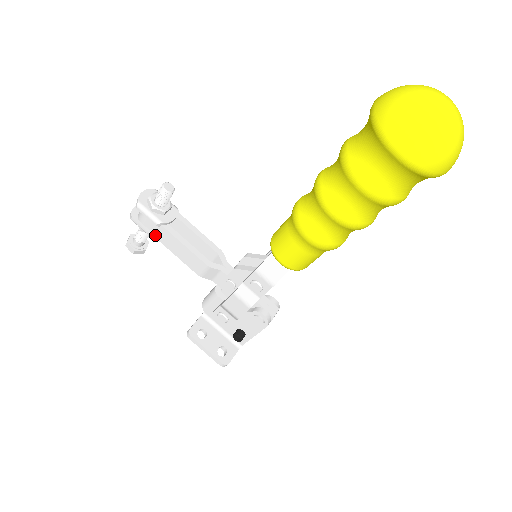
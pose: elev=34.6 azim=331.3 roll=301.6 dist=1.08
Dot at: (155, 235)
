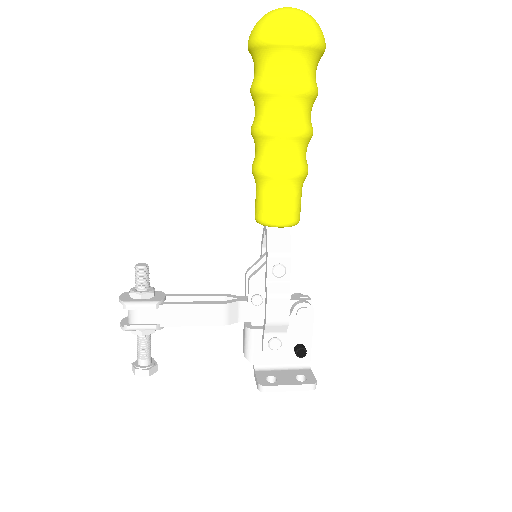
Dot at: (159, 324)
